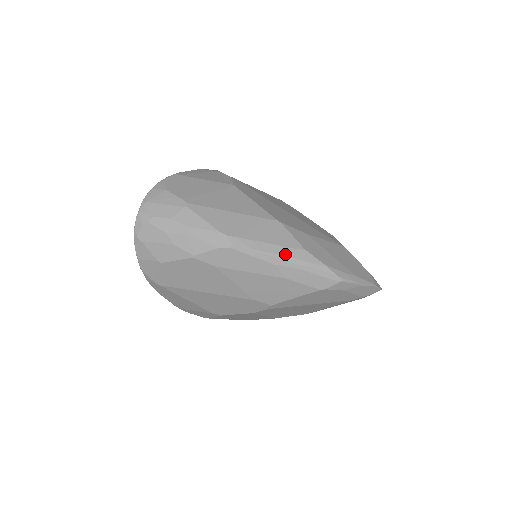
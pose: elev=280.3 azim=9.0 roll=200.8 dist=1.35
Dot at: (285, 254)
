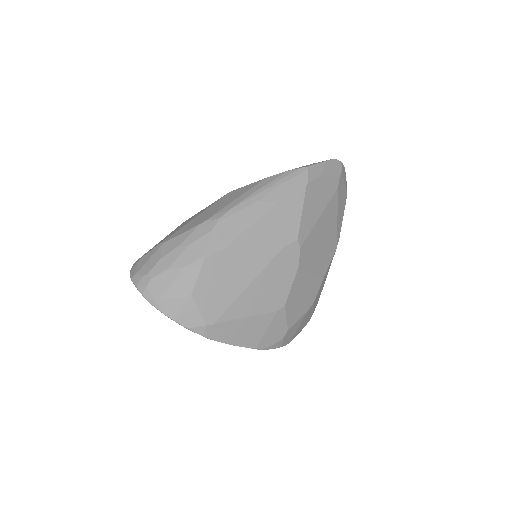
Dot at: (255, 190)
